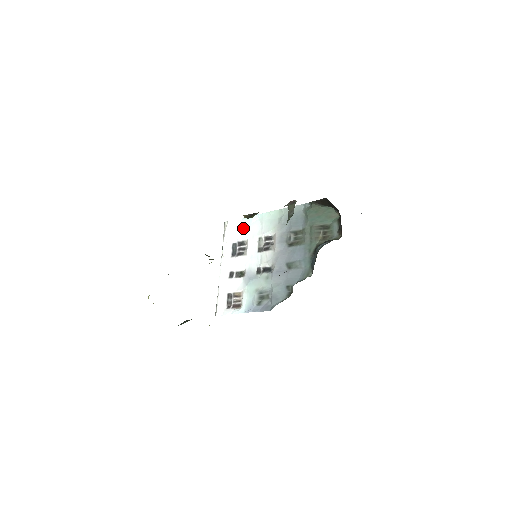
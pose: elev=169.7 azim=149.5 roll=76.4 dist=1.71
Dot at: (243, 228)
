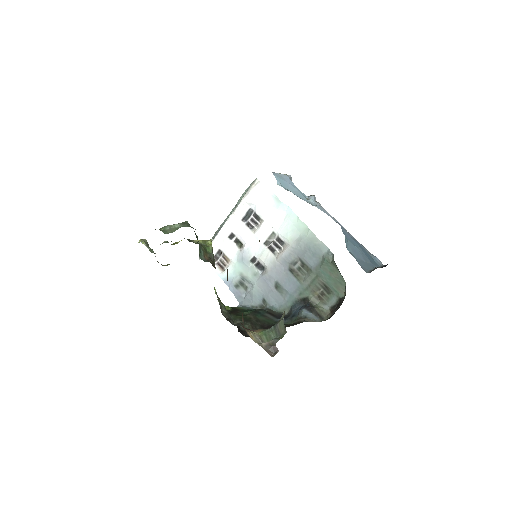
Dot at: (267, 204)
